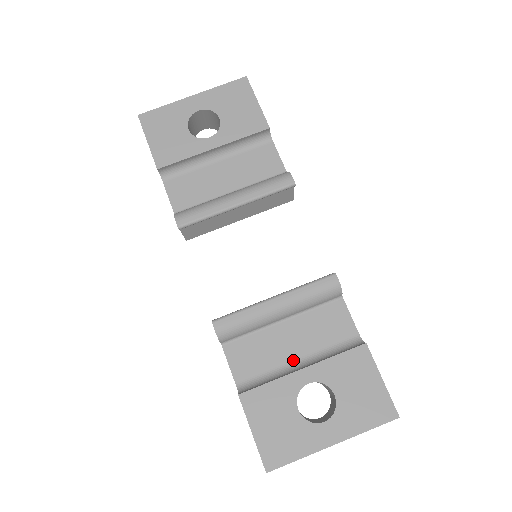
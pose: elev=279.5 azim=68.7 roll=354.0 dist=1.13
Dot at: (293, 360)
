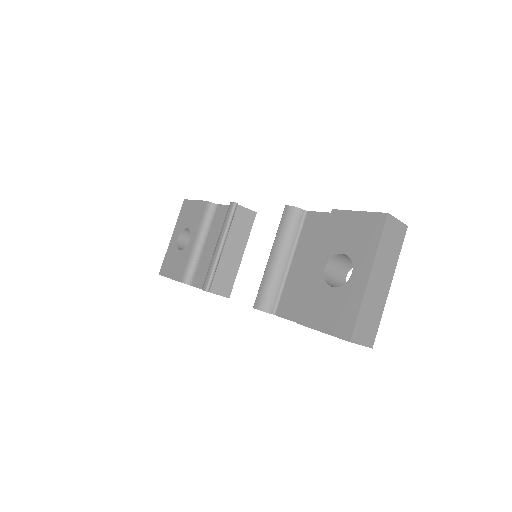
Dot at: occluded
